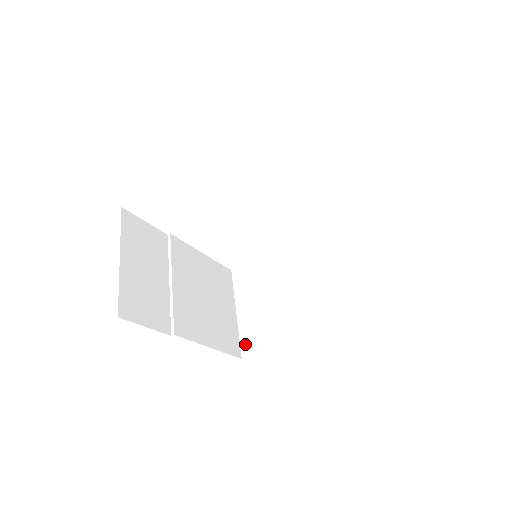
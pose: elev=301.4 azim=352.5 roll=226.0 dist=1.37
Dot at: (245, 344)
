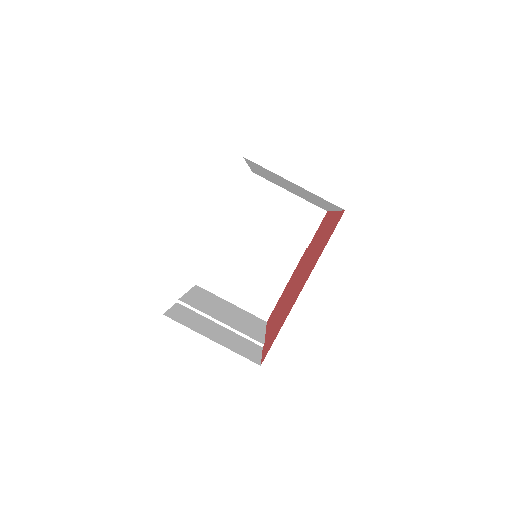
Dot at: (260, 313)
